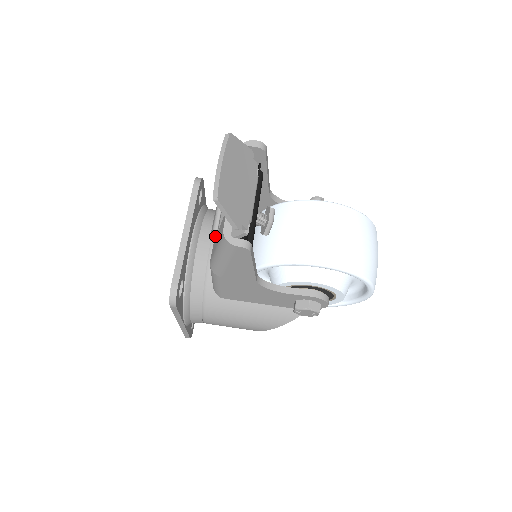
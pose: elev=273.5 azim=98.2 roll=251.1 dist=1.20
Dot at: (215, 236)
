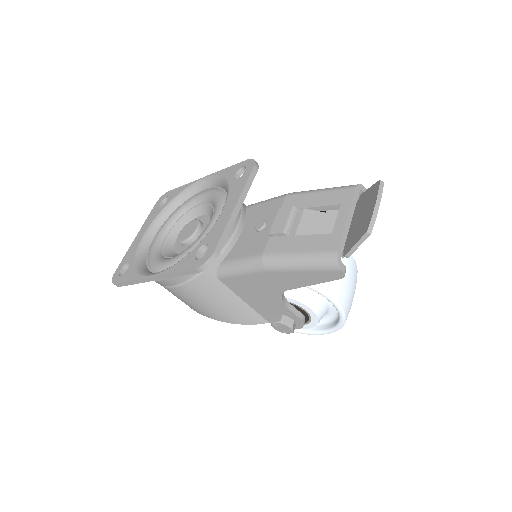
Dot at: (283, 235)
